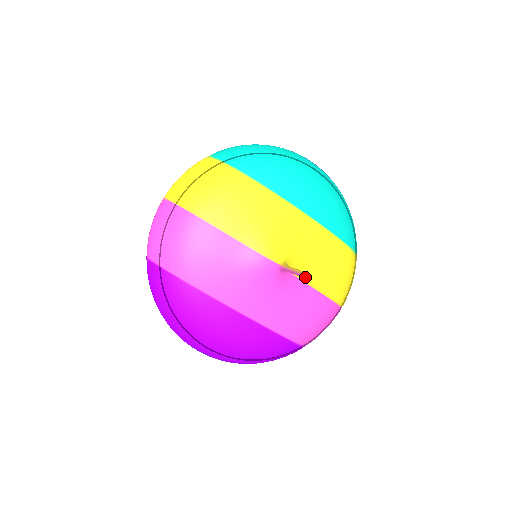
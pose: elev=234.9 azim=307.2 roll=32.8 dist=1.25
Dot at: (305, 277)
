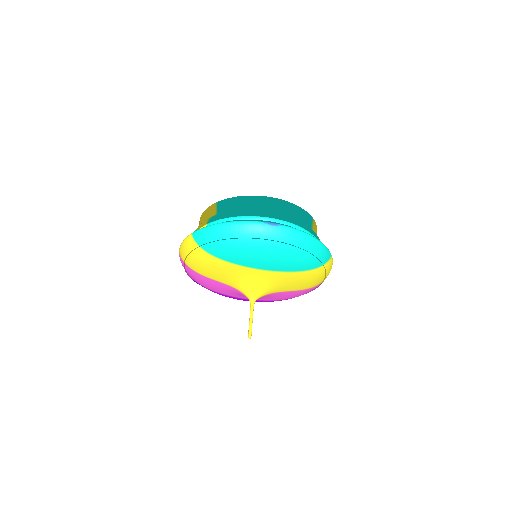
Dot at: (248, 337)
